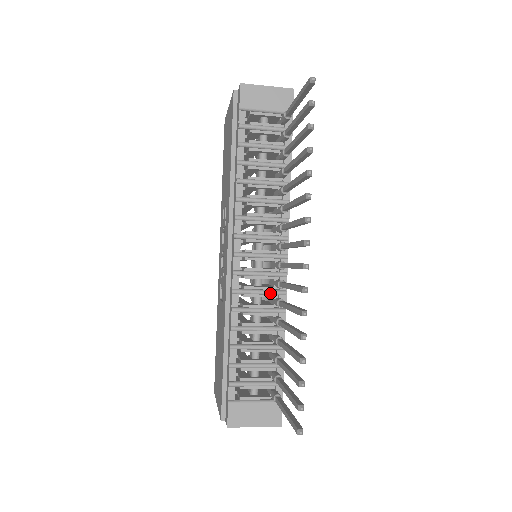
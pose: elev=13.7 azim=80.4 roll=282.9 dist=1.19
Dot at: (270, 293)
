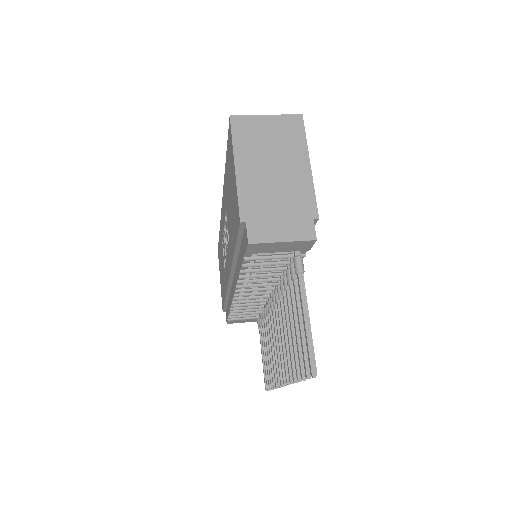
Dot at: (263, 301)
